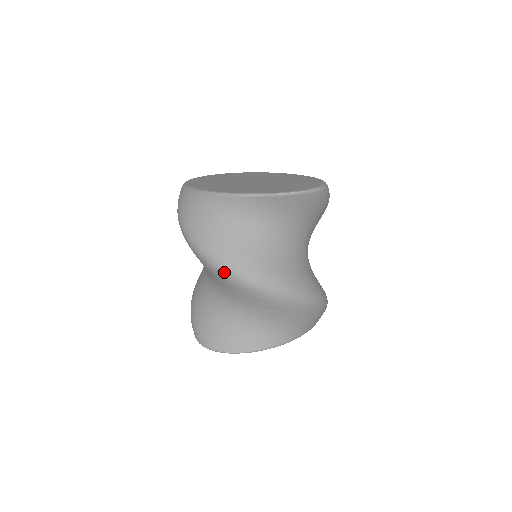
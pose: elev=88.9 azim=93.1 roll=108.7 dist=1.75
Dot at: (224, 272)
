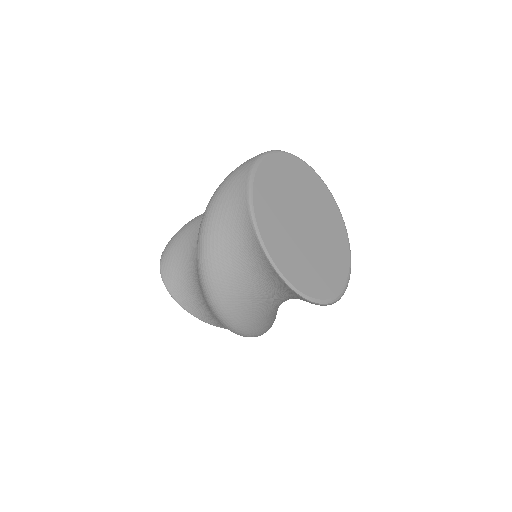
Dot at: (199, 264)
